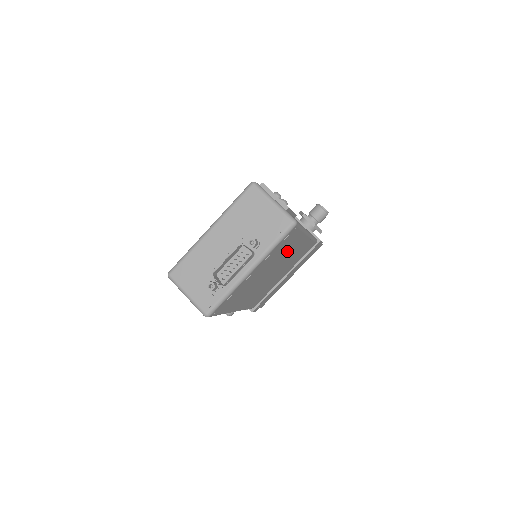
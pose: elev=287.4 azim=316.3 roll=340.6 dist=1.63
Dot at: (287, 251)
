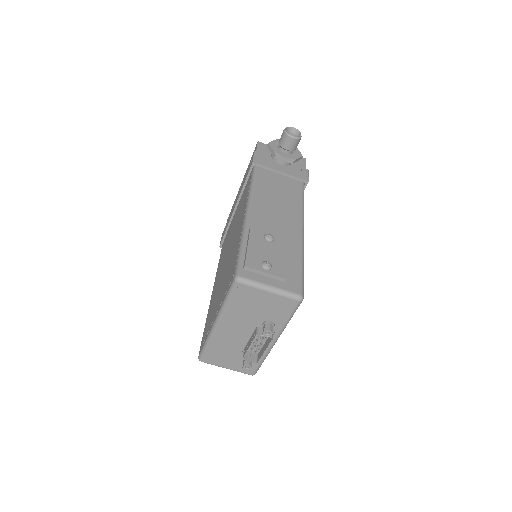
Dot at: occluded
